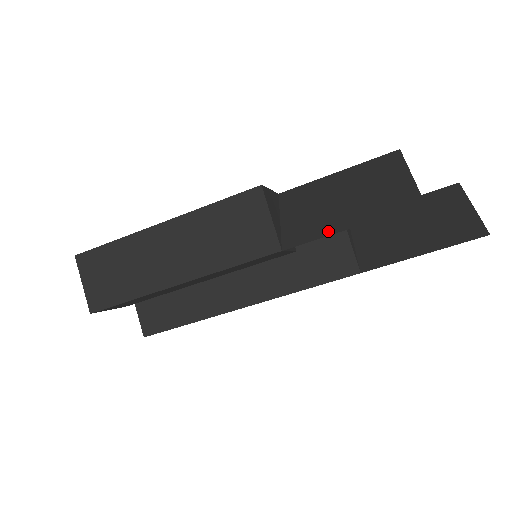
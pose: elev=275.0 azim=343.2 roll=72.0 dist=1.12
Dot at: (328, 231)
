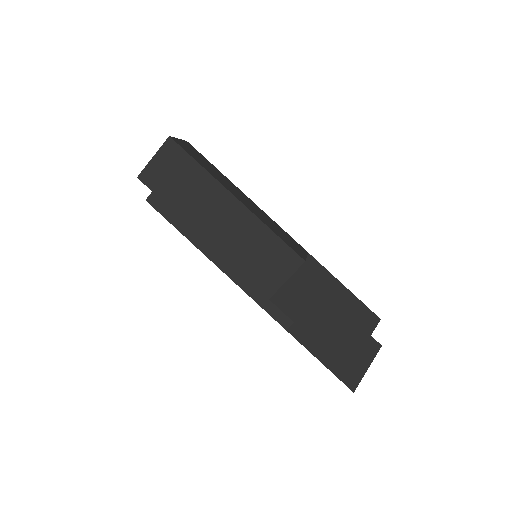
Dot at: (299, 321)
